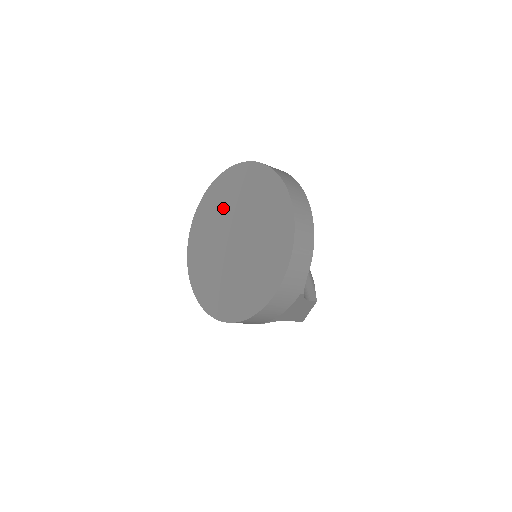
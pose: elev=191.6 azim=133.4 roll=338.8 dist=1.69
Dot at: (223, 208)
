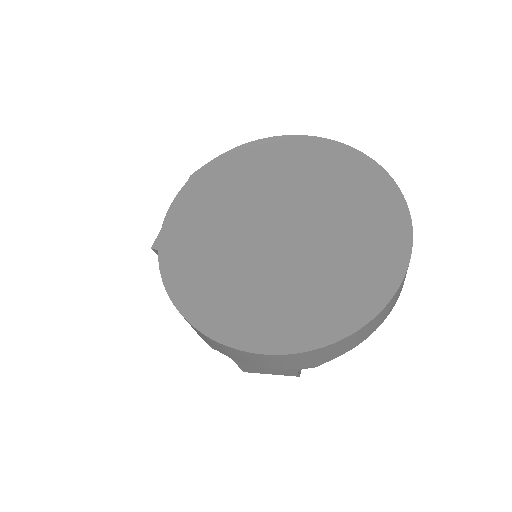
Dot at: (291, 178)
